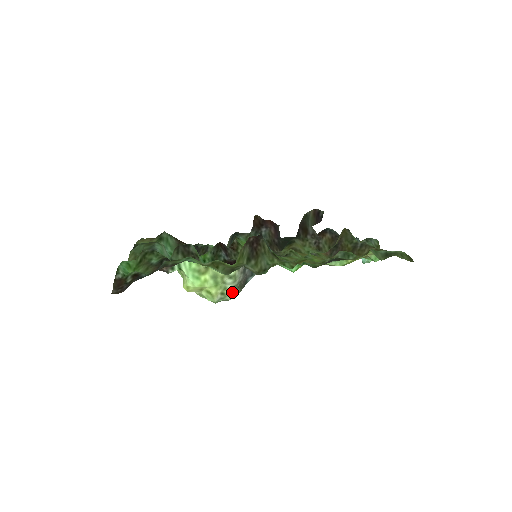
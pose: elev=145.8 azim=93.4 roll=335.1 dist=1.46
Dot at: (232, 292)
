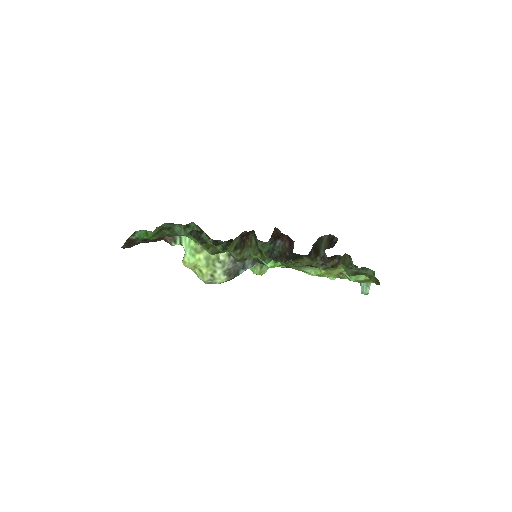
Dot at: (220, 276)
